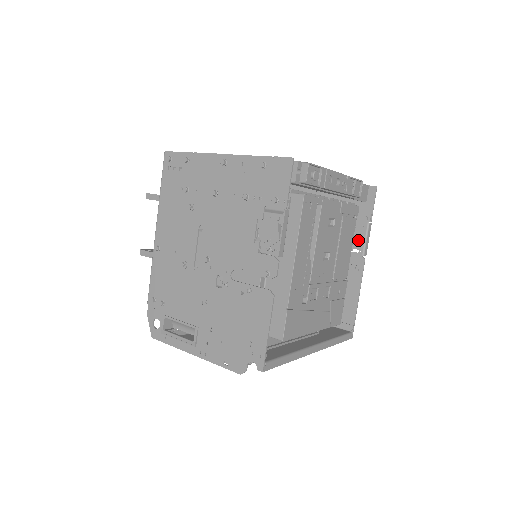
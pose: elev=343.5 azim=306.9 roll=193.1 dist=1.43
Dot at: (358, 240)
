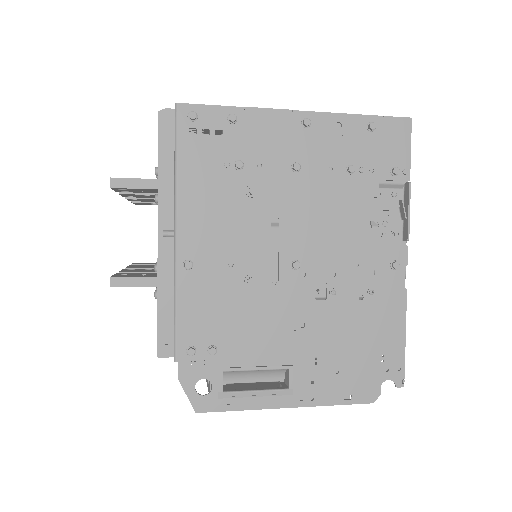
Dot at: occluded
